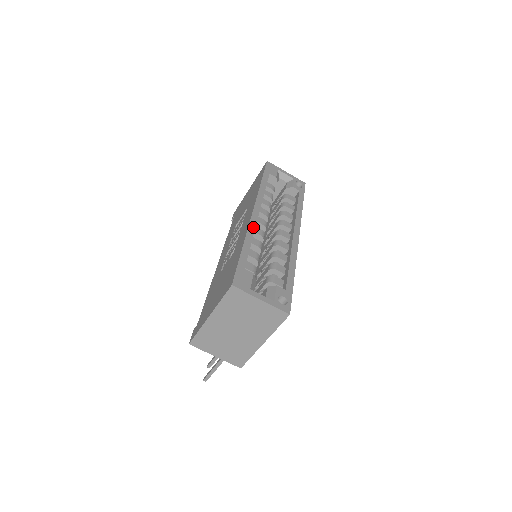
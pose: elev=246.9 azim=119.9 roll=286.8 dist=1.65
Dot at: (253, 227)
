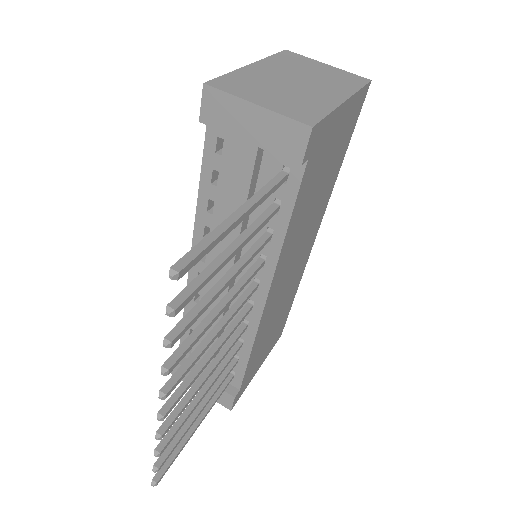
Dot at: occluded
